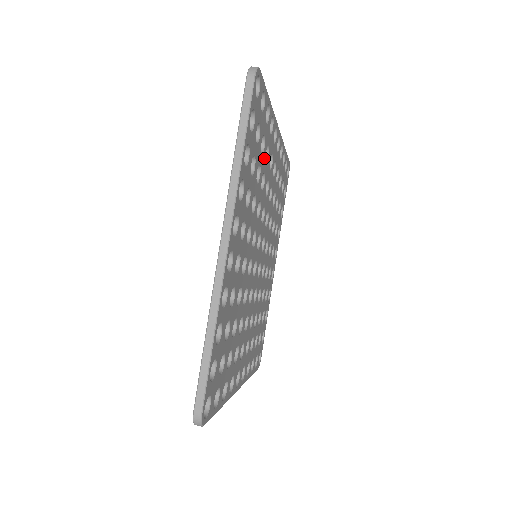
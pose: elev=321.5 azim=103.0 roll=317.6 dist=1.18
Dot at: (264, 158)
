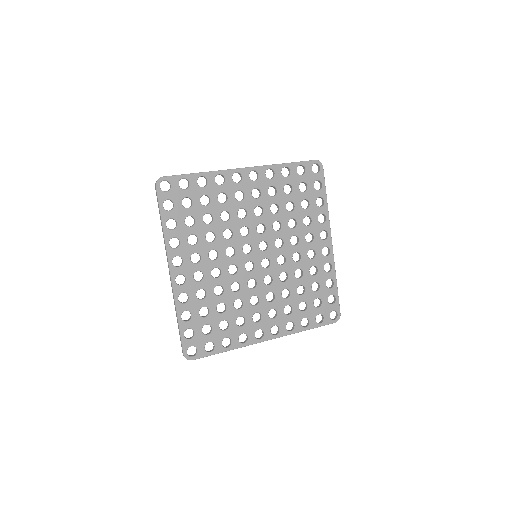
Dot at: (302, 215)
